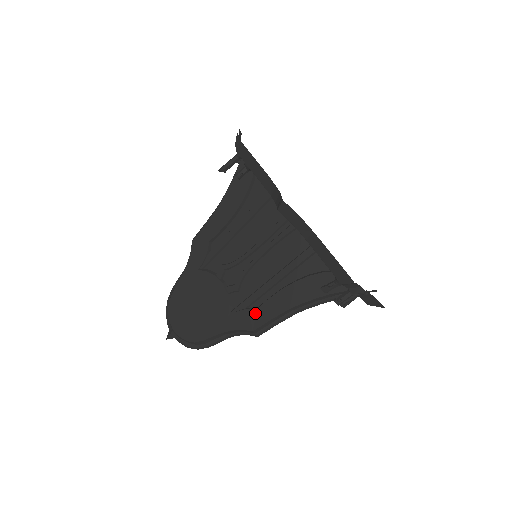
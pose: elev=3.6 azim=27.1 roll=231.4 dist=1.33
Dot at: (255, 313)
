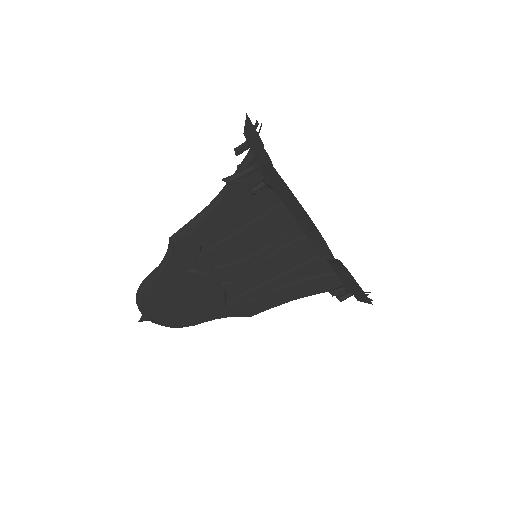
Dot at: (254, 305)
